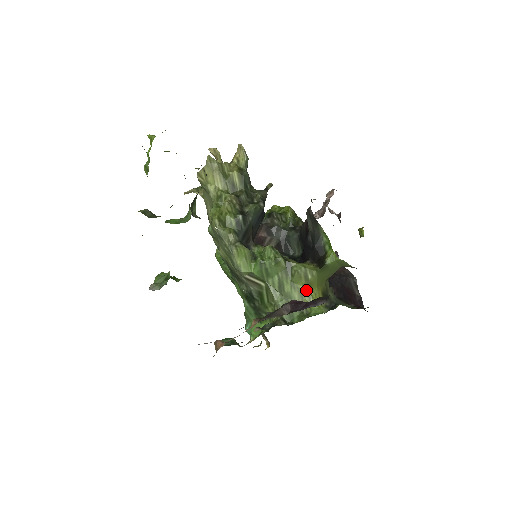
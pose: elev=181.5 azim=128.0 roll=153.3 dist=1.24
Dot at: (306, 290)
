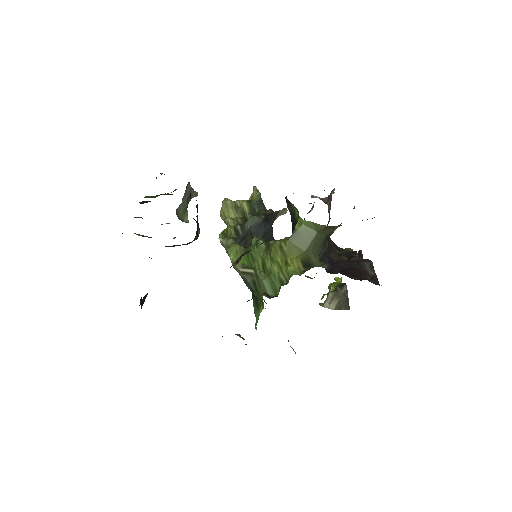
Dot at: (284, 261)
